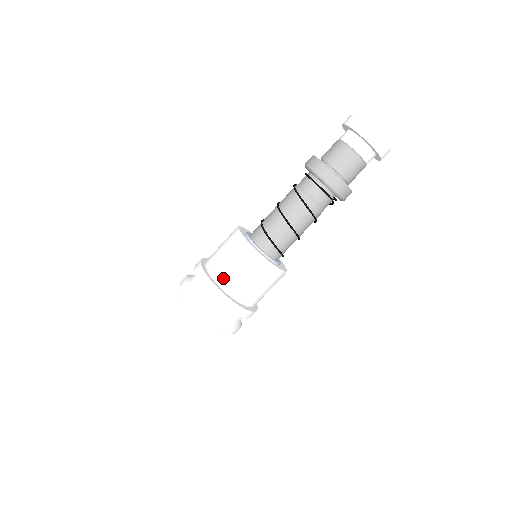
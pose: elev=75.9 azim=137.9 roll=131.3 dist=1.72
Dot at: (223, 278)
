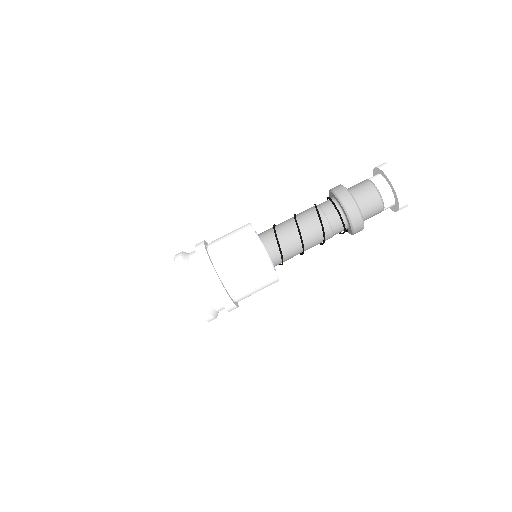
Dot at: (226, 271)
